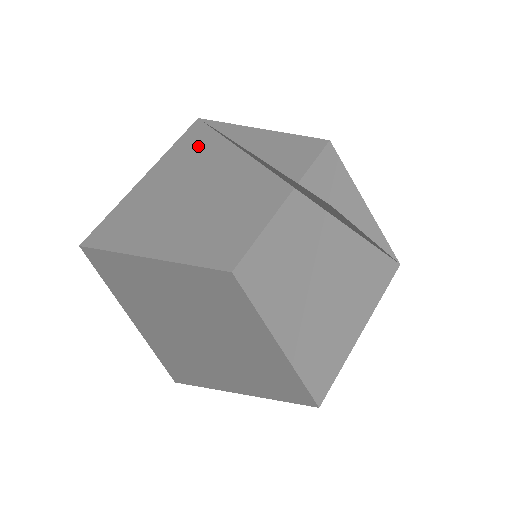
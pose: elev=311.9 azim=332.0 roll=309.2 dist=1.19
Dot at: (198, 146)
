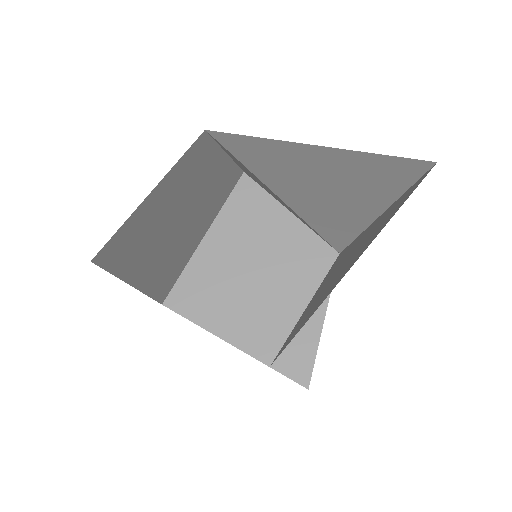
Dot at: (195, 158)
